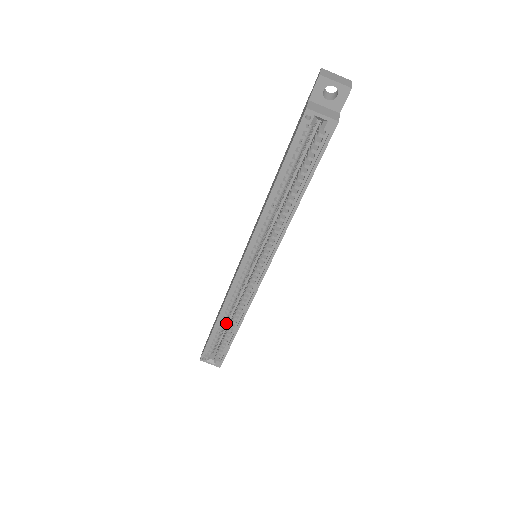
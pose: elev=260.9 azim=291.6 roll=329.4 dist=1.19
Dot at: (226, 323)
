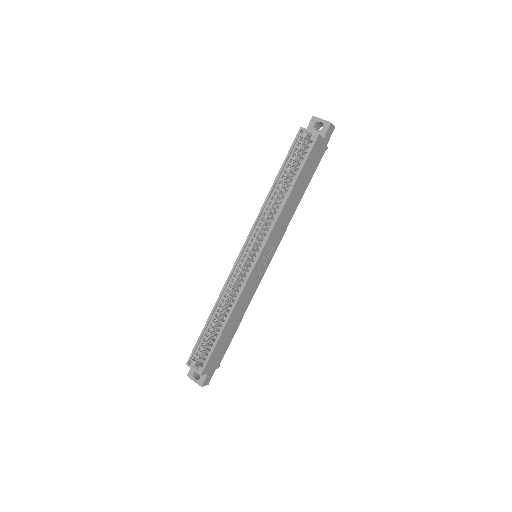
Dot at: (219, 322)
